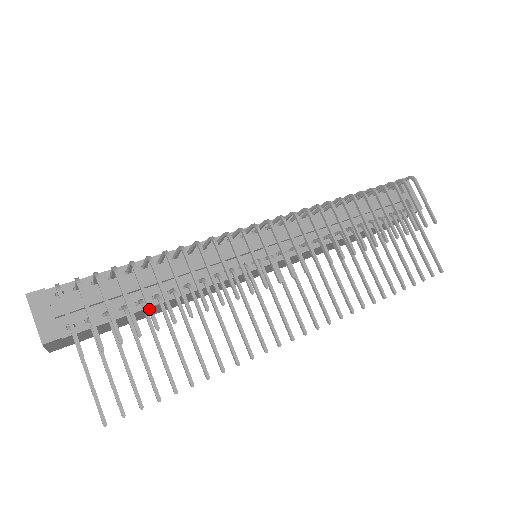
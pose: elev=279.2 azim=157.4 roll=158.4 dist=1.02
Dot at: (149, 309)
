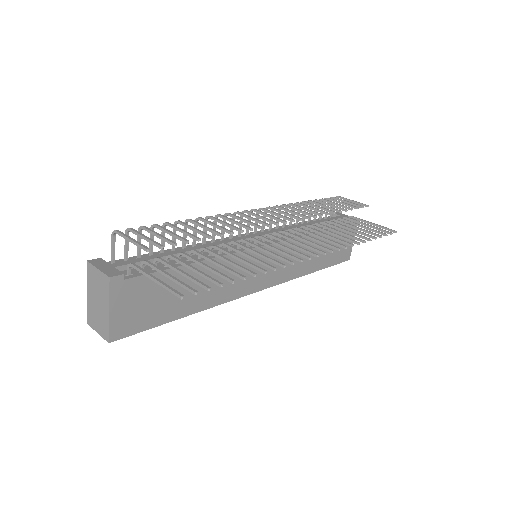
Dot at: (188, 233)
